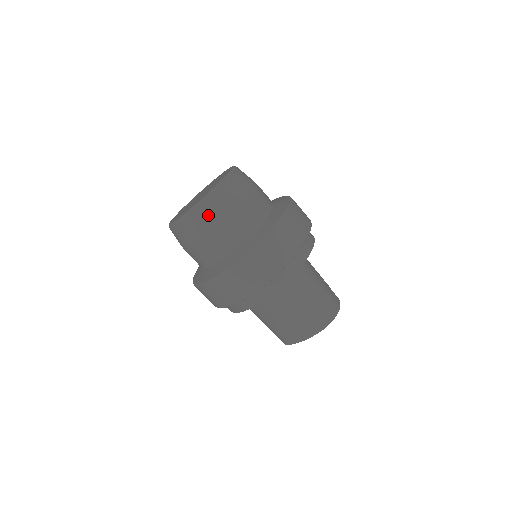
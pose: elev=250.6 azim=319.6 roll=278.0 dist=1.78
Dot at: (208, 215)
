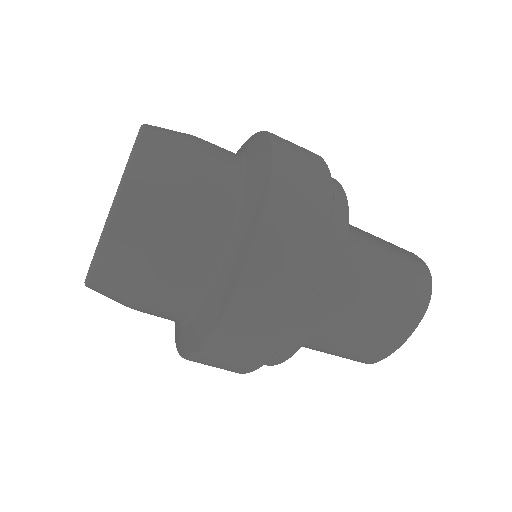
Dot at: (138, 231)
